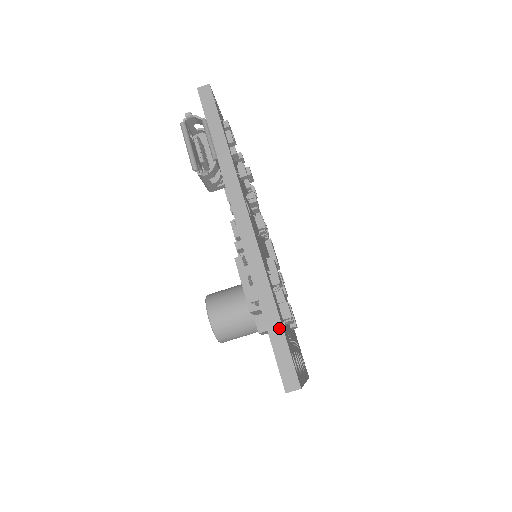
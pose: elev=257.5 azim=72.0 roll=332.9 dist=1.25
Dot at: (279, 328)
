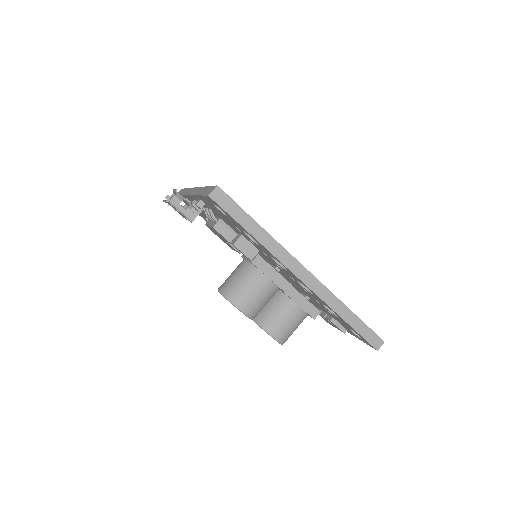
Dot at: (206, 188)
